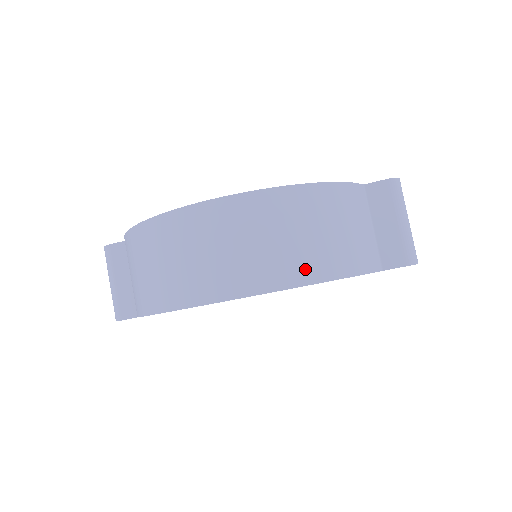
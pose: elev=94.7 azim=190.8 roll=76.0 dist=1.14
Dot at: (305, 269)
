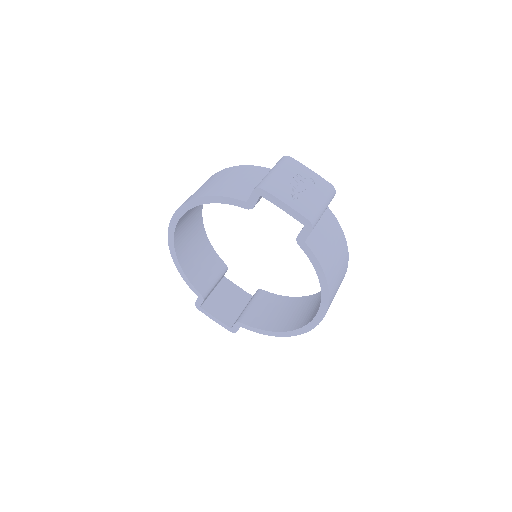
Dot at: (194, 196)
